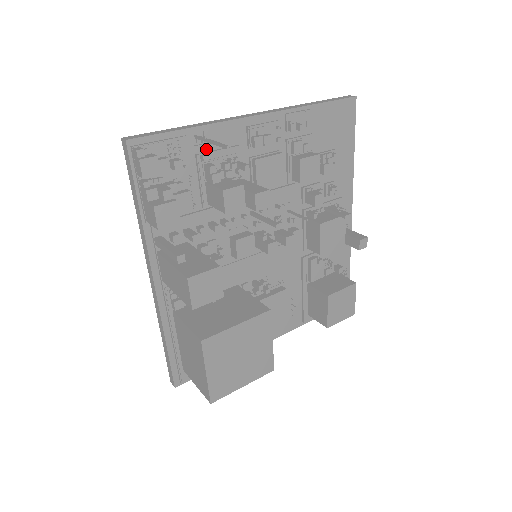
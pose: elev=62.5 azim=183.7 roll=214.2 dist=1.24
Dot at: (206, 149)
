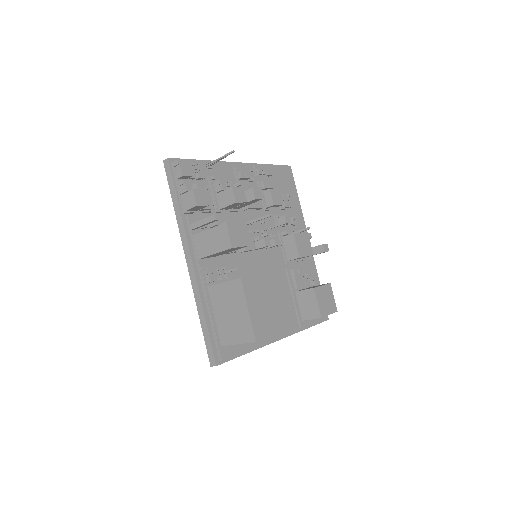
Dot at: occluded
